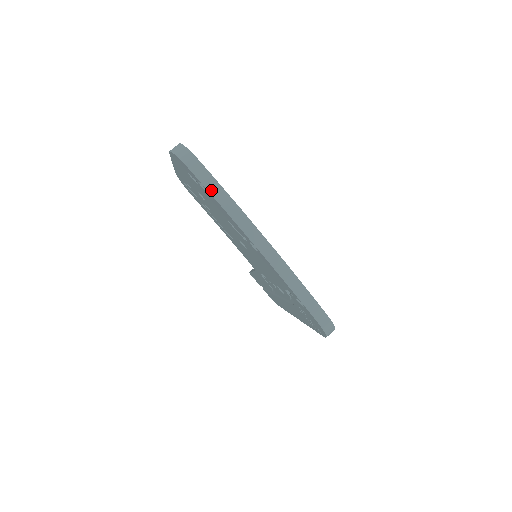
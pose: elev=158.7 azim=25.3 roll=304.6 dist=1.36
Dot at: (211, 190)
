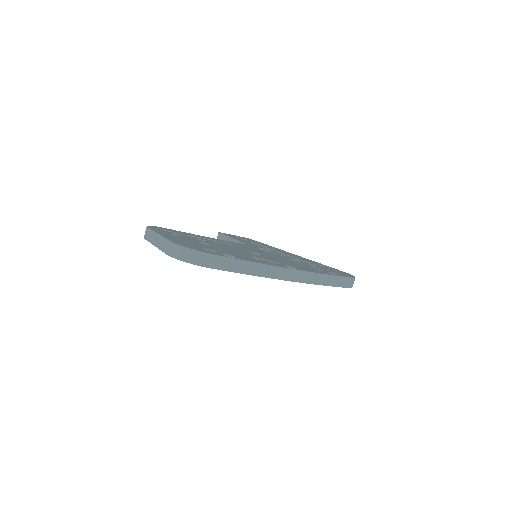
Dot at: (240, 270)
